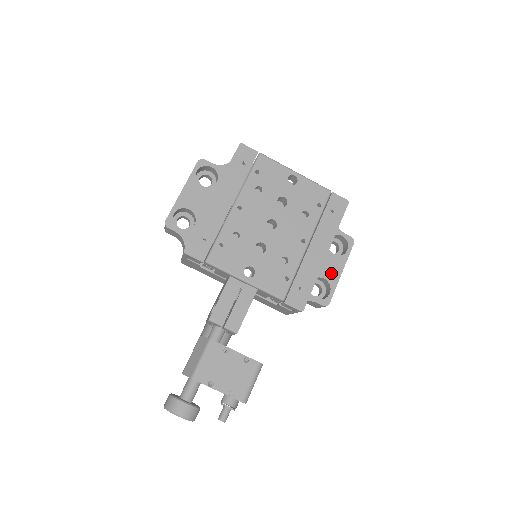
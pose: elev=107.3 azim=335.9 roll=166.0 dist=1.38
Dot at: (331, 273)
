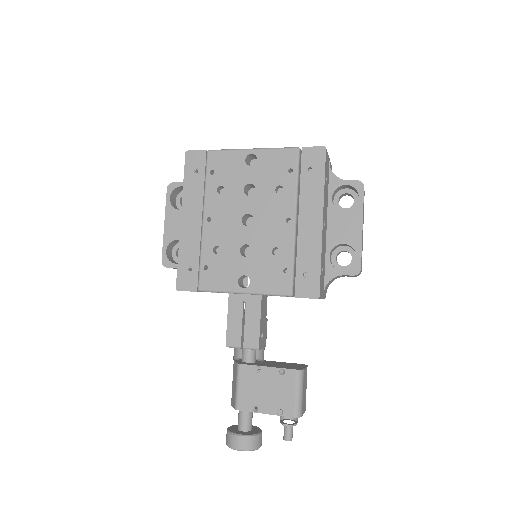
Dot at: (349, 234)
